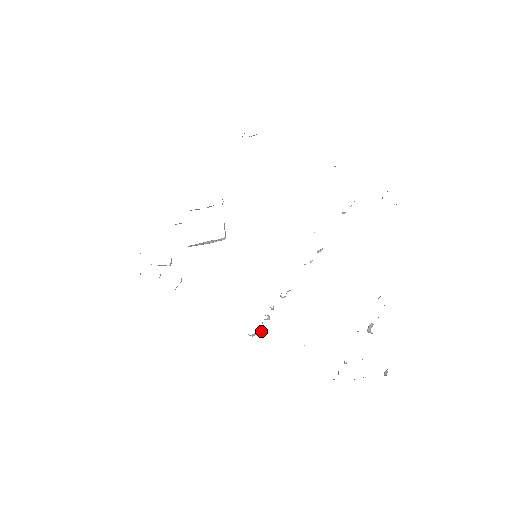
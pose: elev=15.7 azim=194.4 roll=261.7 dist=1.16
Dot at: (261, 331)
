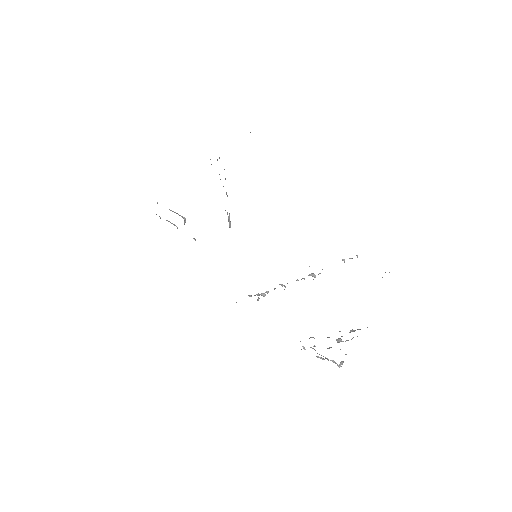
Dot at: (257, 300)
